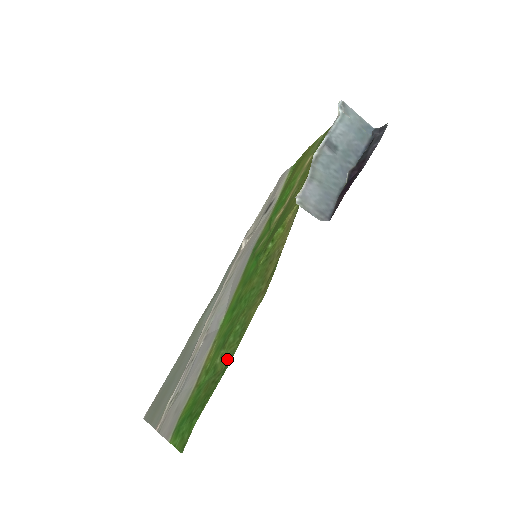
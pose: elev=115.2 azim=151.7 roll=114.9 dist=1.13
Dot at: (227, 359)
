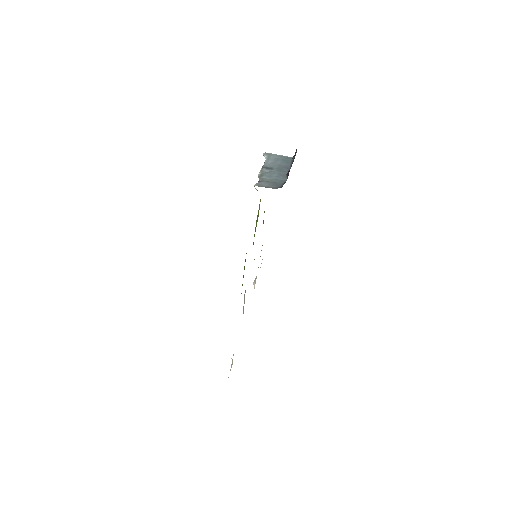
Dot at: (245, 261)
